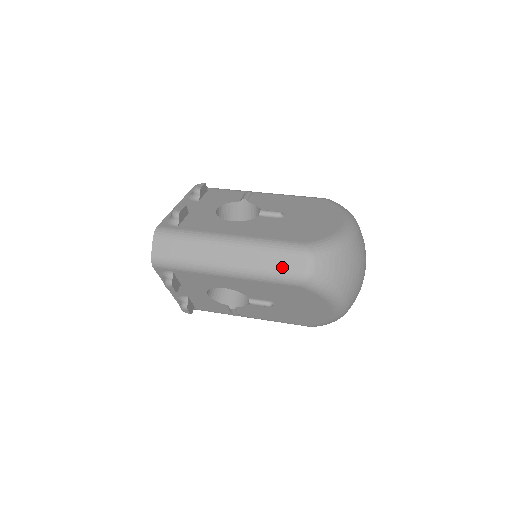
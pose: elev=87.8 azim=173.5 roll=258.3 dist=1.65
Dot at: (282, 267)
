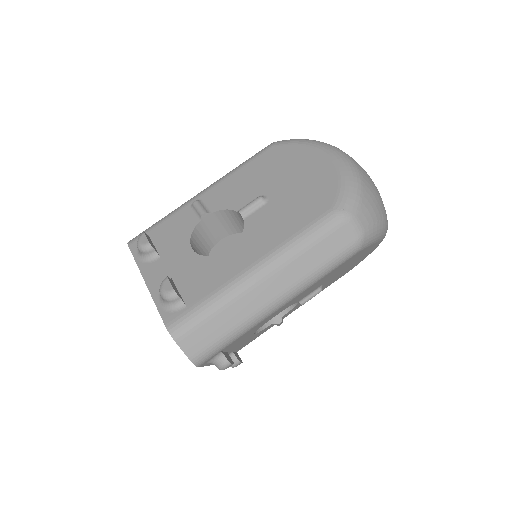
Dot at: (332, 251)
